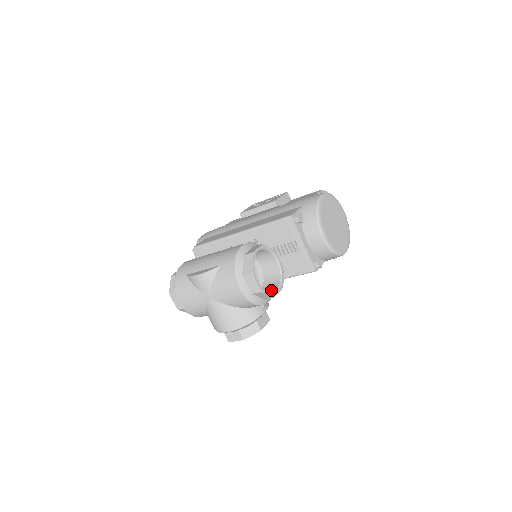
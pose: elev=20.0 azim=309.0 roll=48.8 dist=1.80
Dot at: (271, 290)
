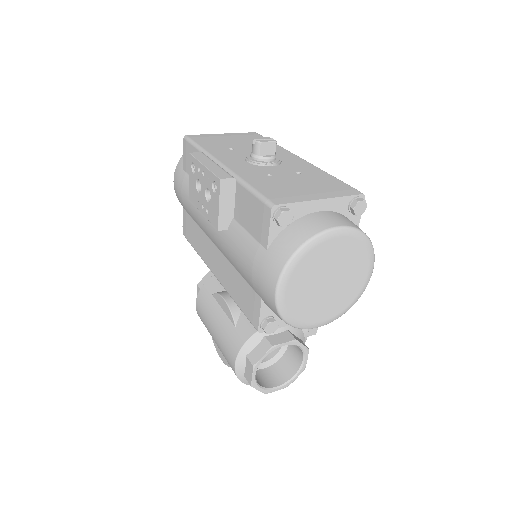
Dot at: (298, 355)
